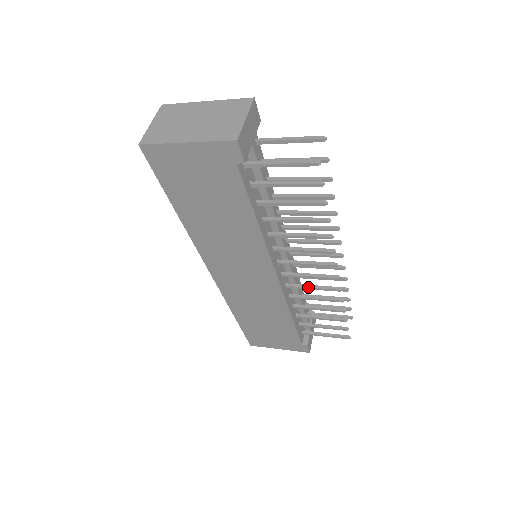
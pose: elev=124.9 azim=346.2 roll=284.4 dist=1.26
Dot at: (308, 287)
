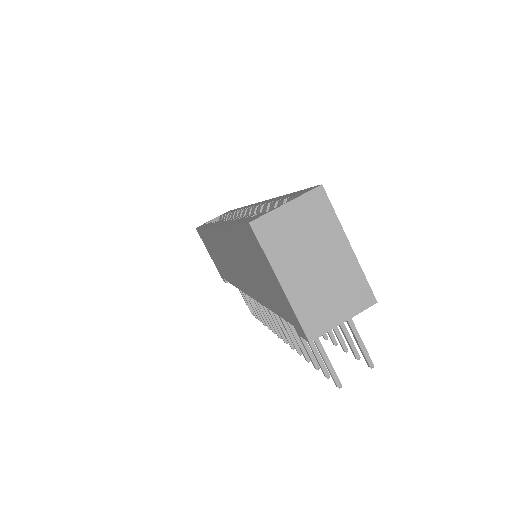
Dot at: (260, 306)
